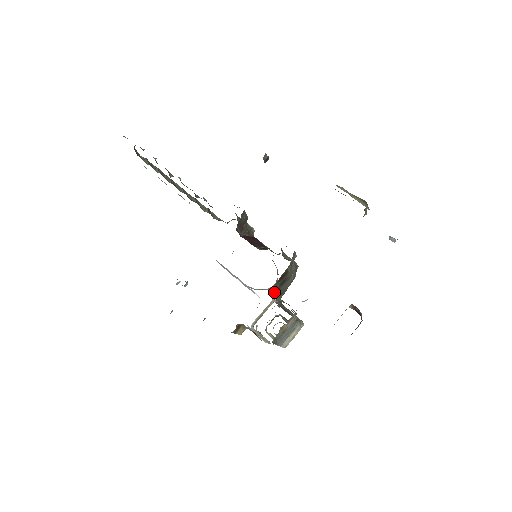
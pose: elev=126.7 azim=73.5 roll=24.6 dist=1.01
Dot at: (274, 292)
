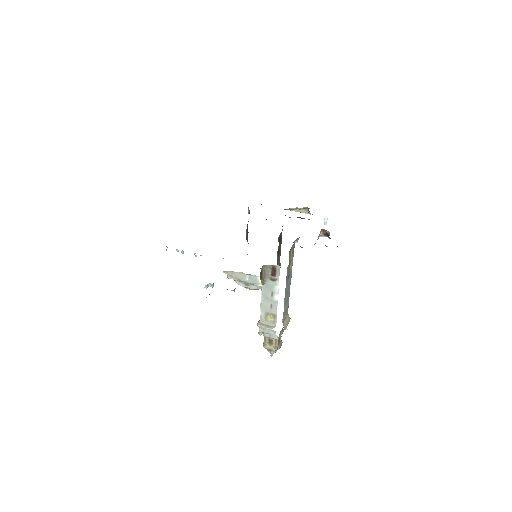
Dot at: (277, 252)
